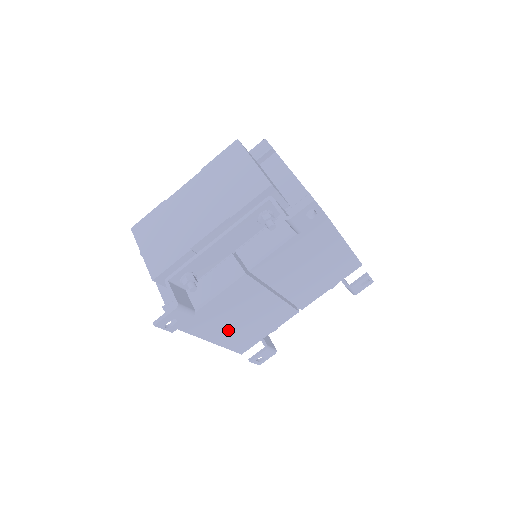
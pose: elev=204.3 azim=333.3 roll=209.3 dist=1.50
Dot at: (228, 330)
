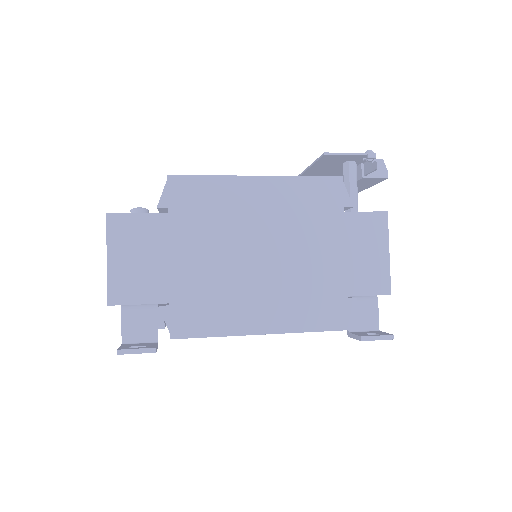
Dot at: occluded
